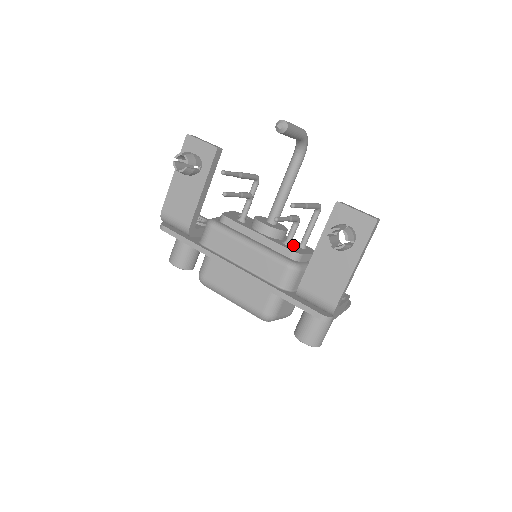
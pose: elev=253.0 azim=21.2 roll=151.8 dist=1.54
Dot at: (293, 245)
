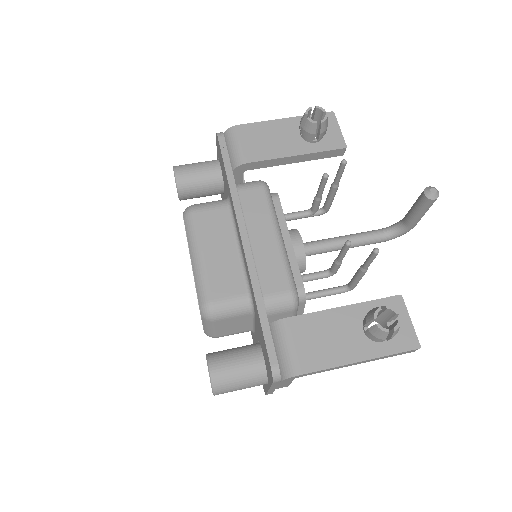
Dot at: occluded
